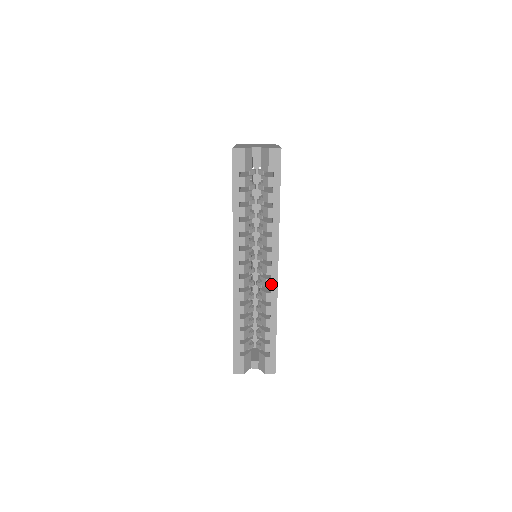
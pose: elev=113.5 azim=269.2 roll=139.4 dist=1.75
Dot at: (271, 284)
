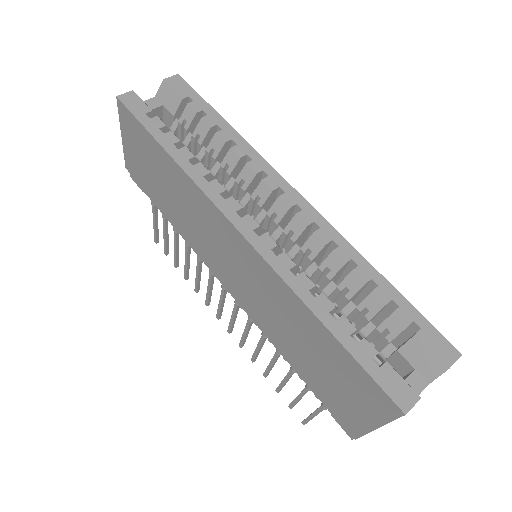
Dot at: (308, 216)
